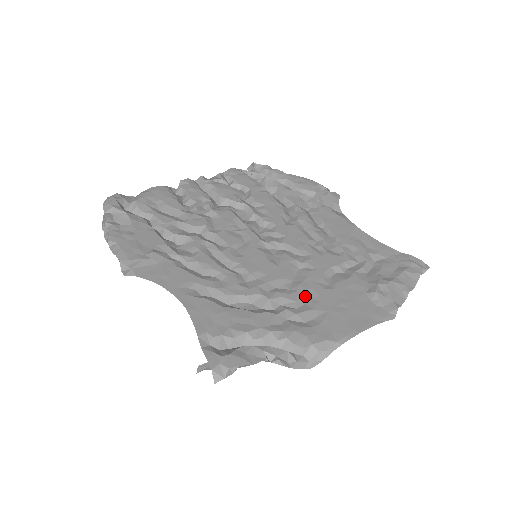
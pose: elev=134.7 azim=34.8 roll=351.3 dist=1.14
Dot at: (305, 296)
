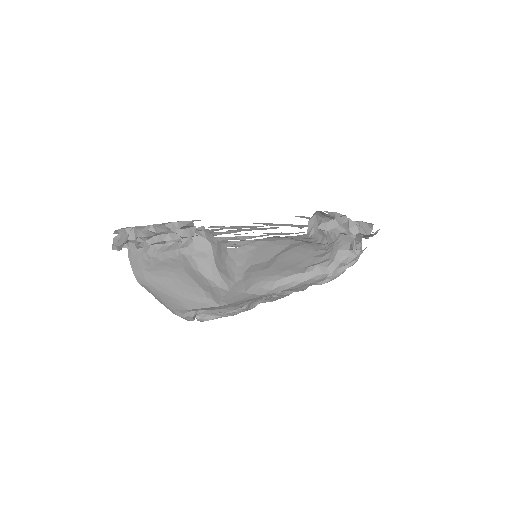
Dot at: occluded
